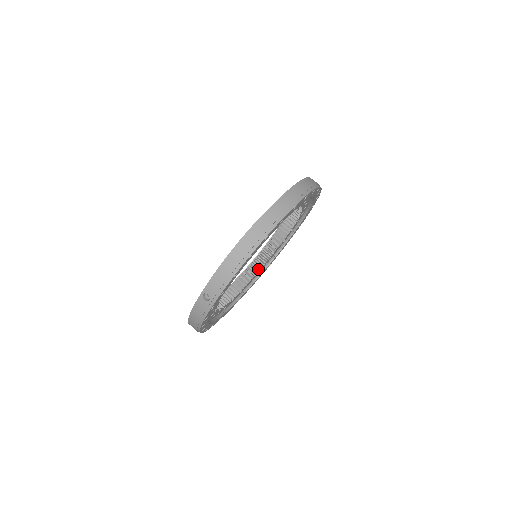
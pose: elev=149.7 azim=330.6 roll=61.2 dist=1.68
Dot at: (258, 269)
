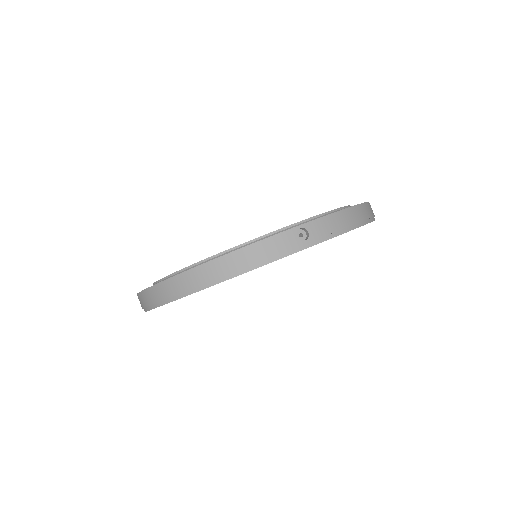
Dot at: occluded
